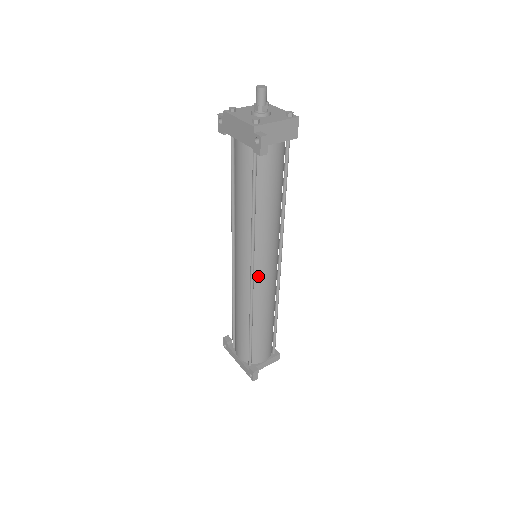
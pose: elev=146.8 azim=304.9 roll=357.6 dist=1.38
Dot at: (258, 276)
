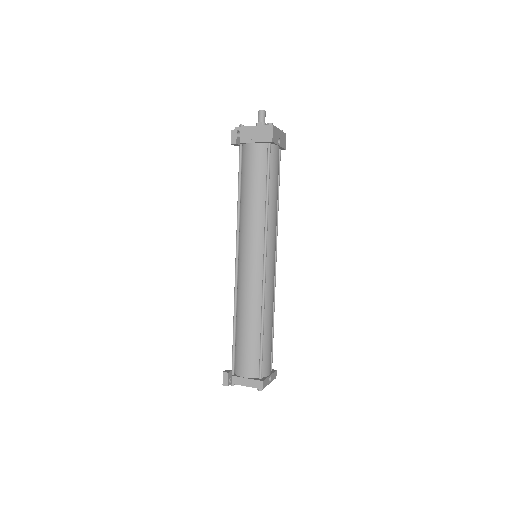
Dot at: (241, 264)
